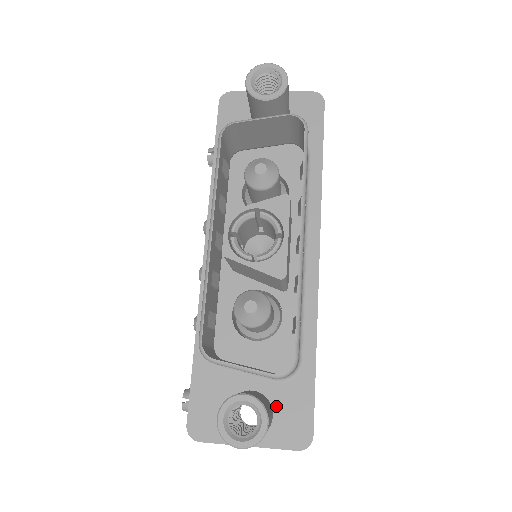
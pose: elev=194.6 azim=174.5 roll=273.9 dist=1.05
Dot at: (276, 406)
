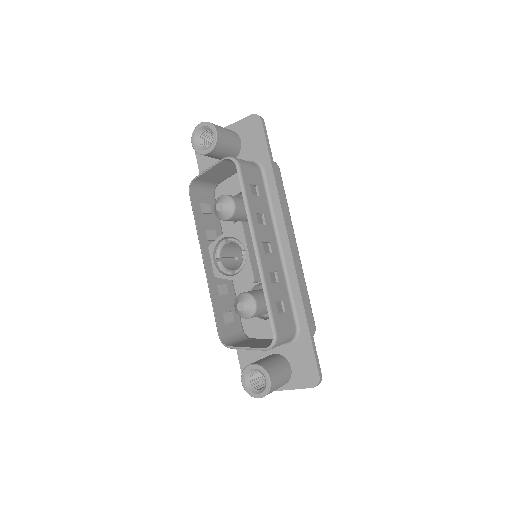
Dot at: (291, 361)
